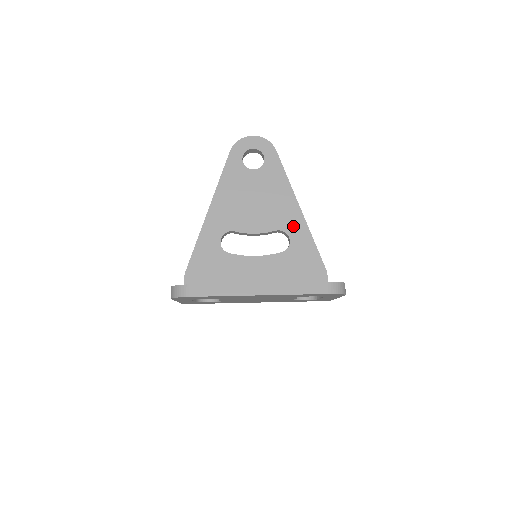
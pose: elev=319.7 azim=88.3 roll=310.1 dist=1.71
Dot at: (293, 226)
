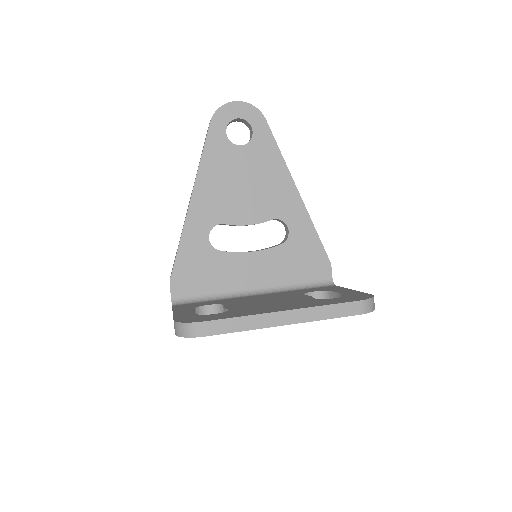
Dot at: (291, 213)
